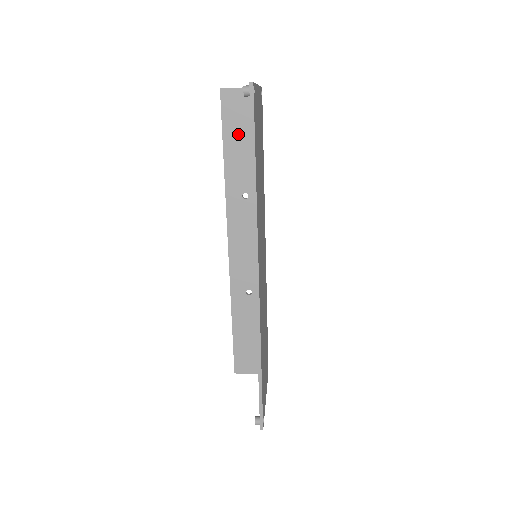
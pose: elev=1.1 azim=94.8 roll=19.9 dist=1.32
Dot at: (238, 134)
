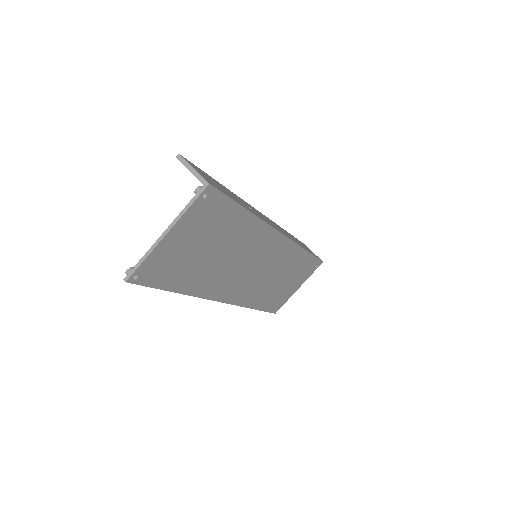
Dot at: occluded
